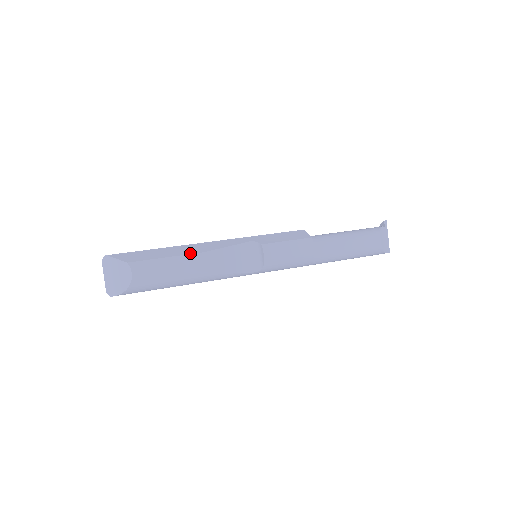
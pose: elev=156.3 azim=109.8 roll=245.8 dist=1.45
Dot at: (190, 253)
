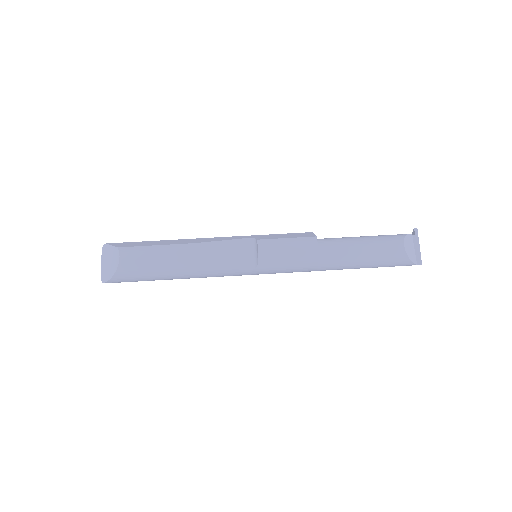
Dot at: (180, 243)
